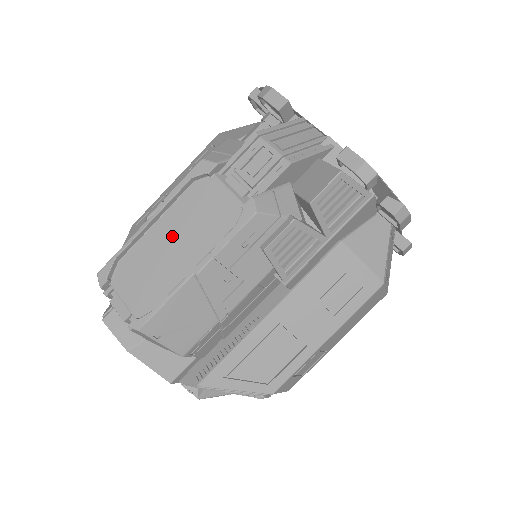
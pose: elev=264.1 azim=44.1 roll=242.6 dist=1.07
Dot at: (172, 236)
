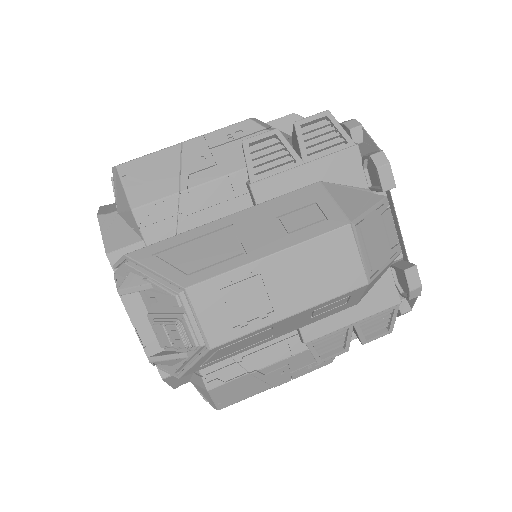
Dot at: occluded
